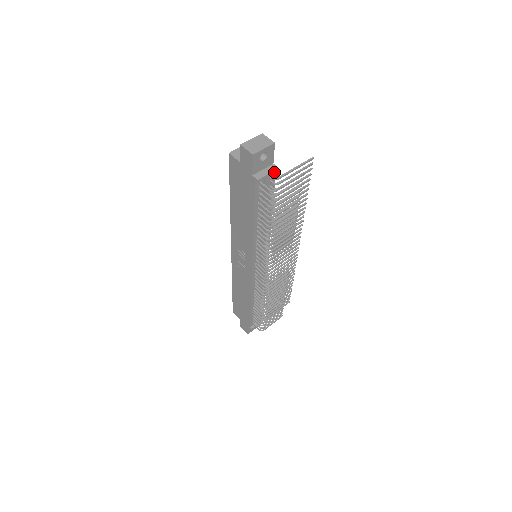
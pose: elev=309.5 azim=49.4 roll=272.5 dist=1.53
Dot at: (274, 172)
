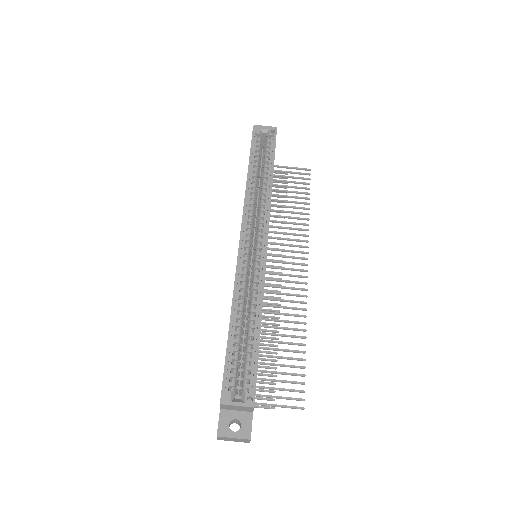
Dot at: occluded
